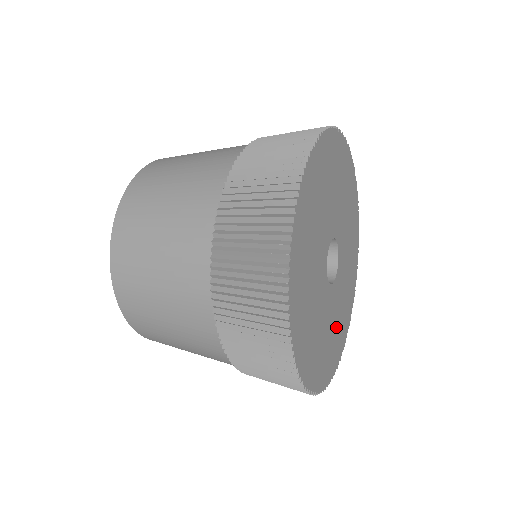
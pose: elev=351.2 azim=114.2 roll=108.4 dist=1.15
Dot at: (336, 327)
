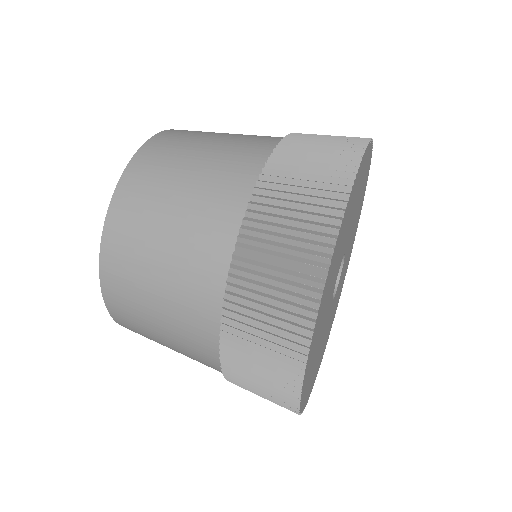
Dot at: (347, 261)
